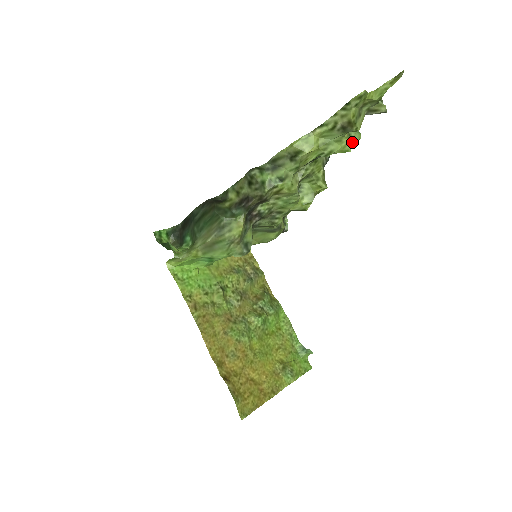
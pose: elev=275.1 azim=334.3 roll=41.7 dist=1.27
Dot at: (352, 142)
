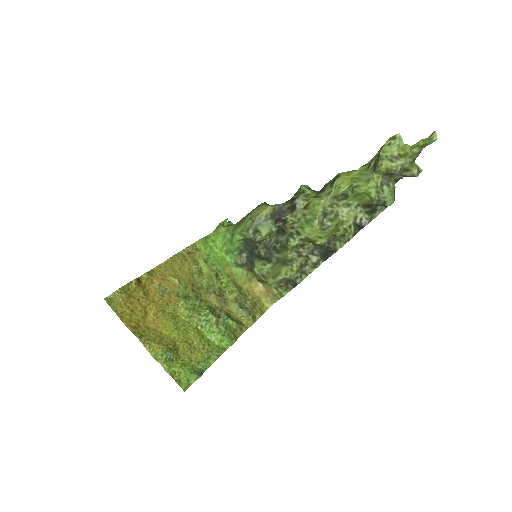
Dot at: (382, 198)
